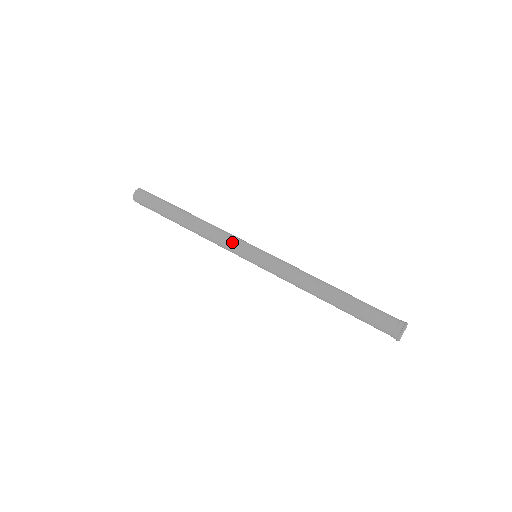
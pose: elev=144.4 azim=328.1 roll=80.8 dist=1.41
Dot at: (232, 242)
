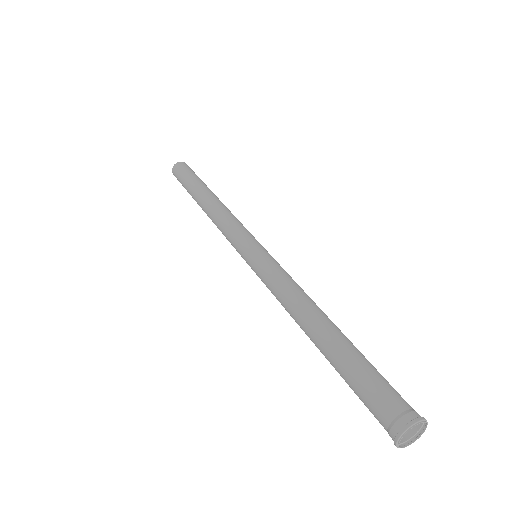
Dot at: (230, 237)
